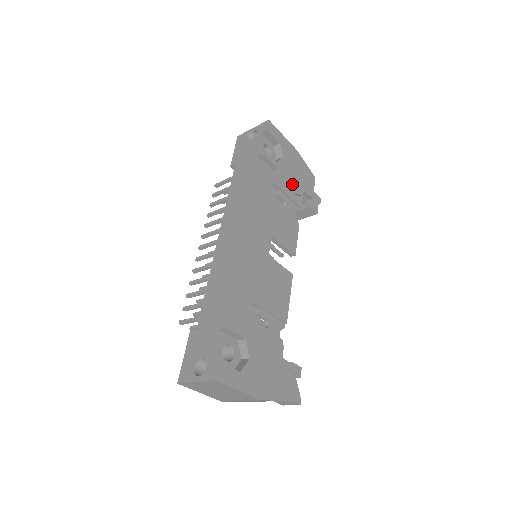
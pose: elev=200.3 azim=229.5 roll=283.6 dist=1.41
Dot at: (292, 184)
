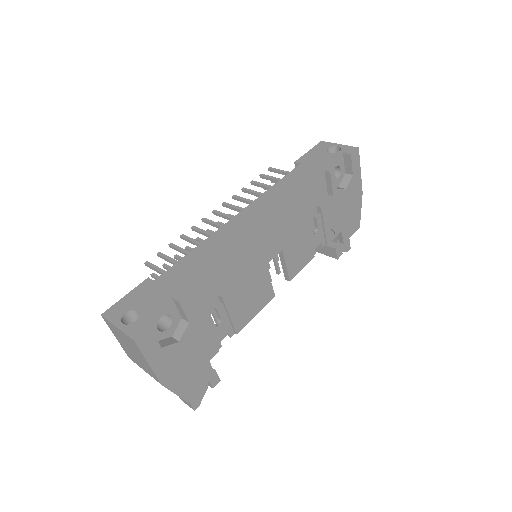
Dot at: (335, 218)
